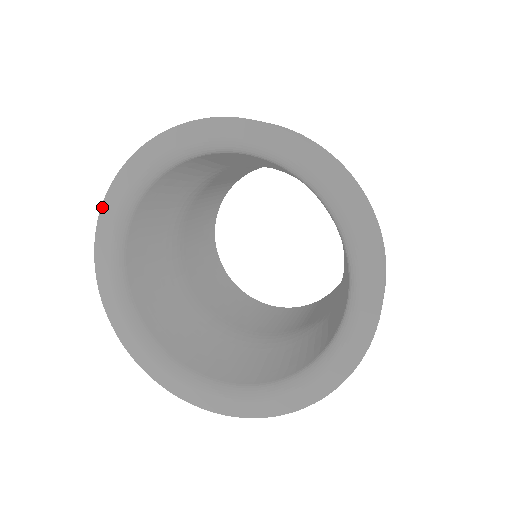
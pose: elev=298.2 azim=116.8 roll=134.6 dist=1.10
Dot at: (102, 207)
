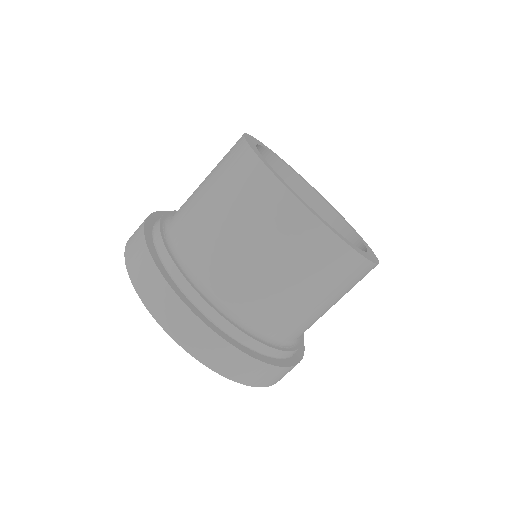
Dot at: occluded
